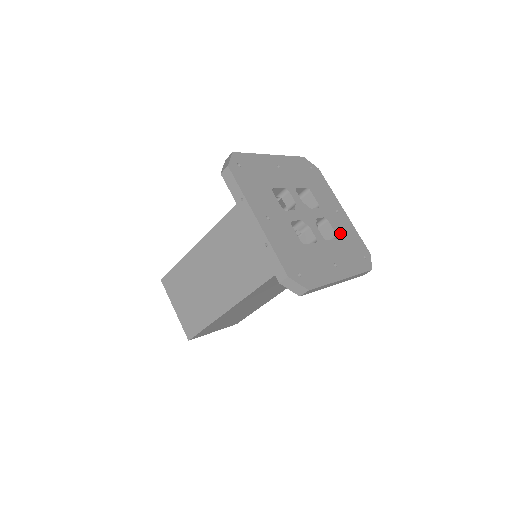
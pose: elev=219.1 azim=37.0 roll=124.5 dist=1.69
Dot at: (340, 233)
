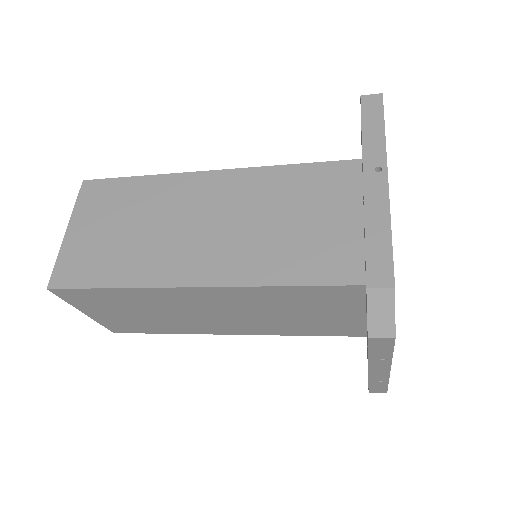
Dot at: occluded
